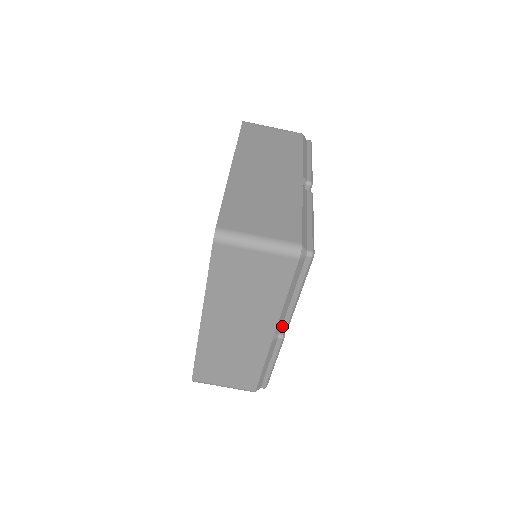
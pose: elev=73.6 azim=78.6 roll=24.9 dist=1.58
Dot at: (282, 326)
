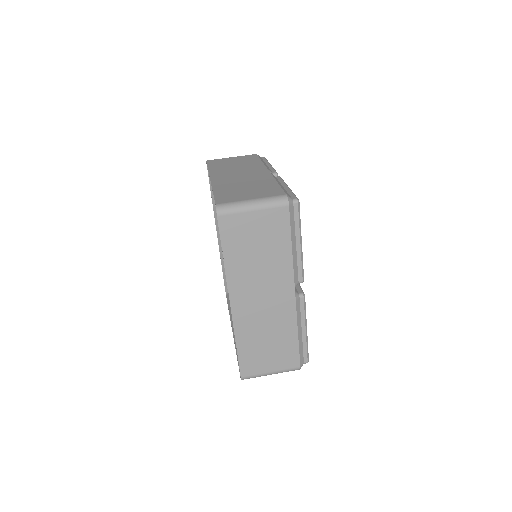
Dot at: (299, 289)
